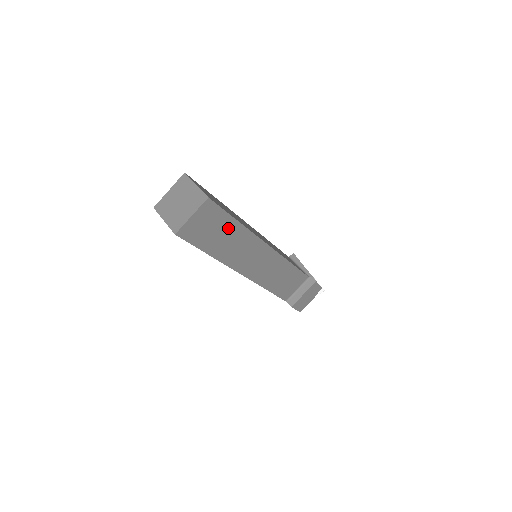
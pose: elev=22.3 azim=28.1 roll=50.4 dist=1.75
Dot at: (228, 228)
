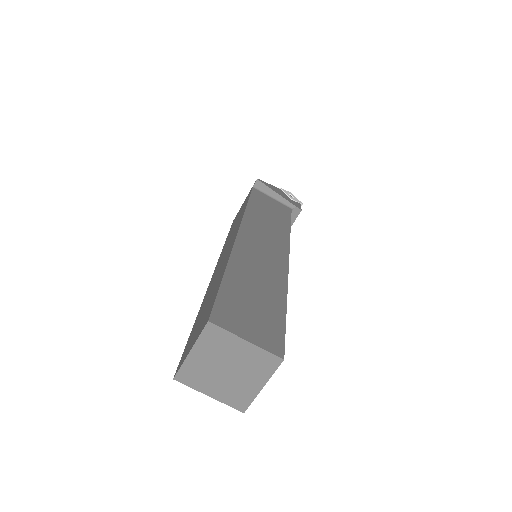
Dot at: occluded
